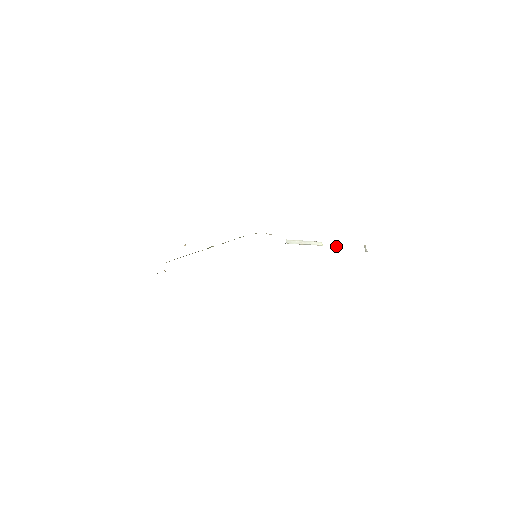
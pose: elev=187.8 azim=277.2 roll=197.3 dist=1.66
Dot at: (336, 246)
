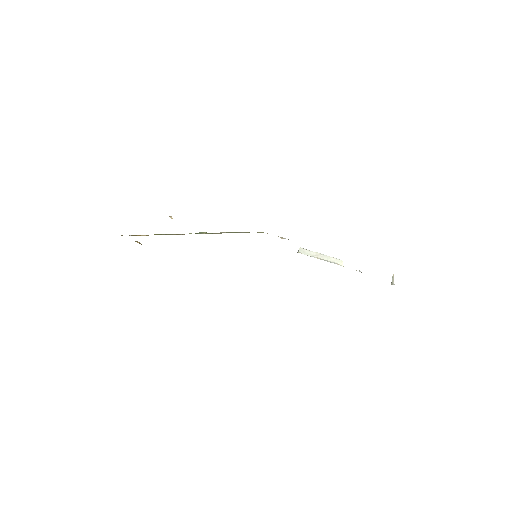
Dot at: (359, 270)
